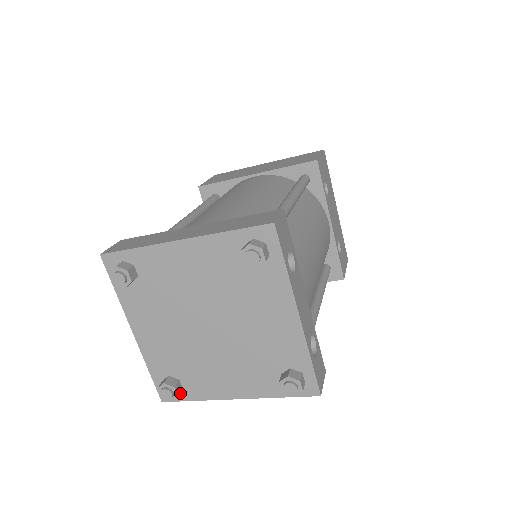
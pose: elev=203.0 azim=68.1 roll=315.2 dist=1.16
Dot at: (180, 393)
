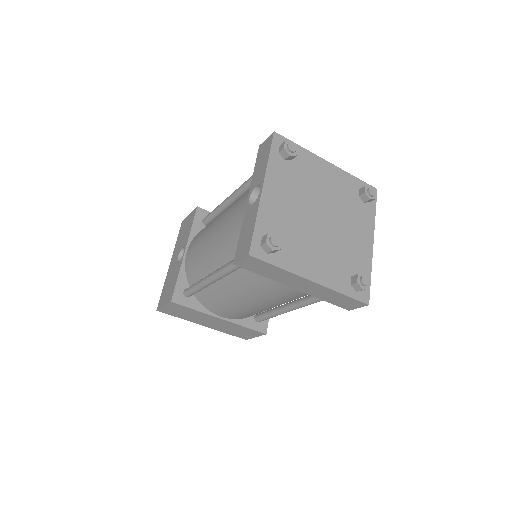
Dot at: (271, 255)
